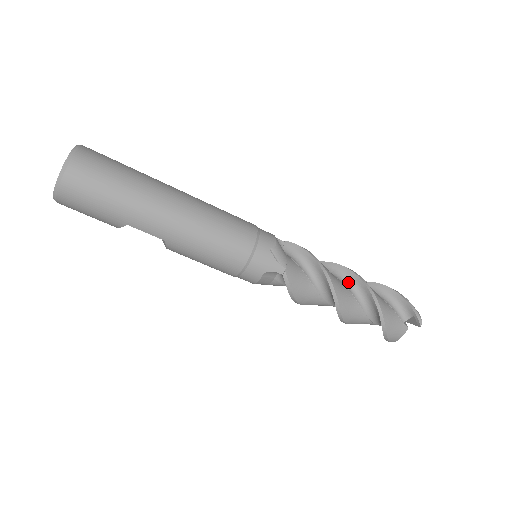
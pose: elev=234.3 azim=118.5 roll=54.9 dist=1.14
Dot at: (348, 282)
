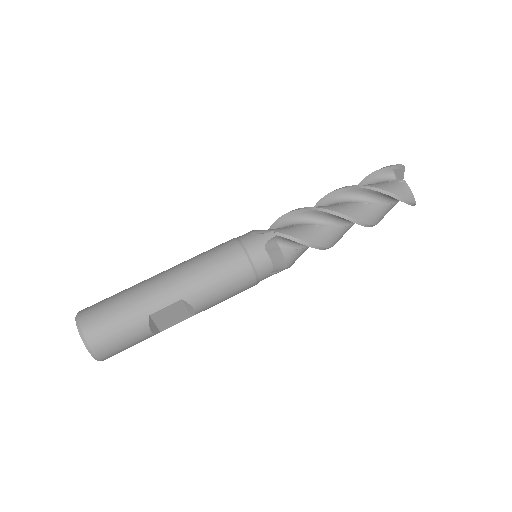
Dot at: (329, 204)
